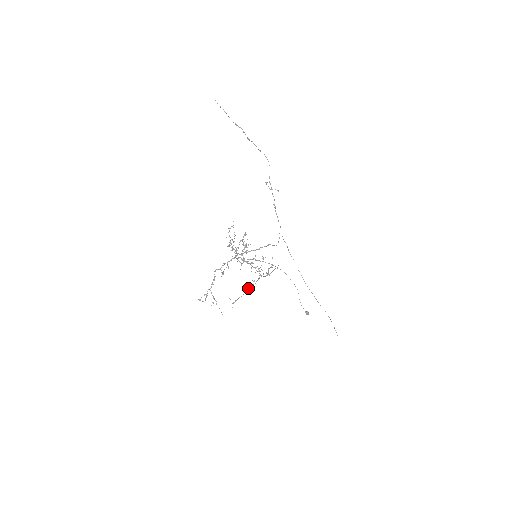
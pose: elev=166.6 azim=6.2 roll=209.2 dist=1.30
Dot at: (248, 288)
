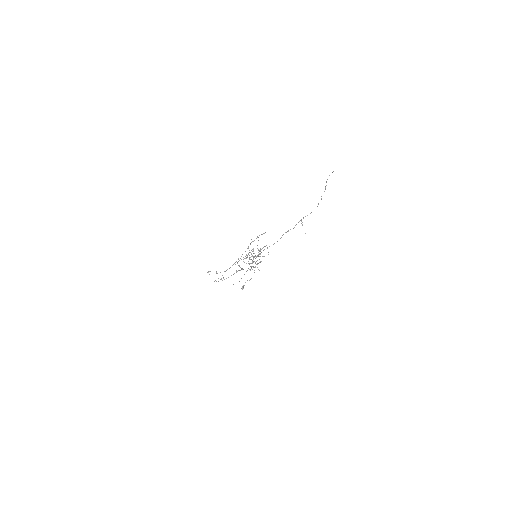
Dot at: (236, 272)
